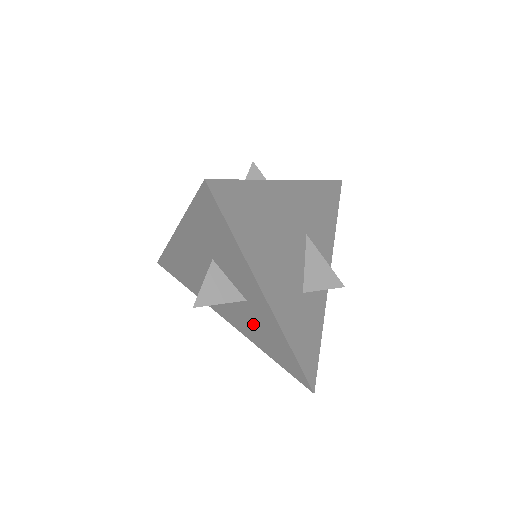
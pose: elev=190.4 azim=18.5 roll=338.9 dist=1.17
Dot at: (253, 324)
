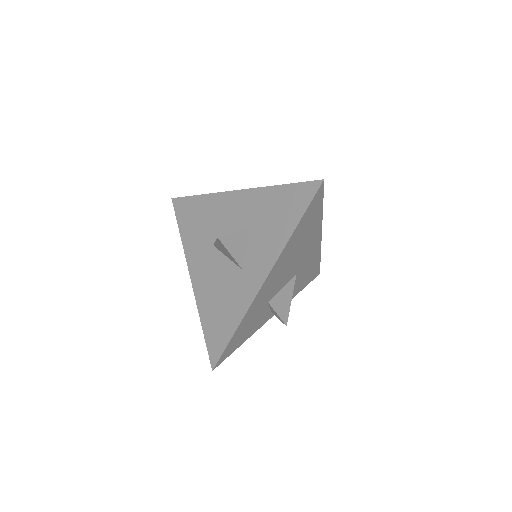
Dot at: (222, 290)
